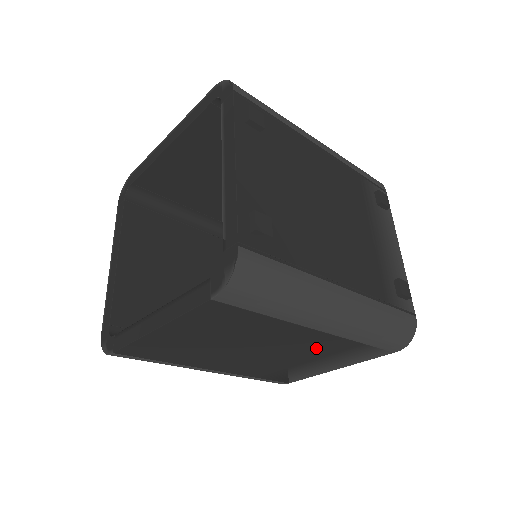
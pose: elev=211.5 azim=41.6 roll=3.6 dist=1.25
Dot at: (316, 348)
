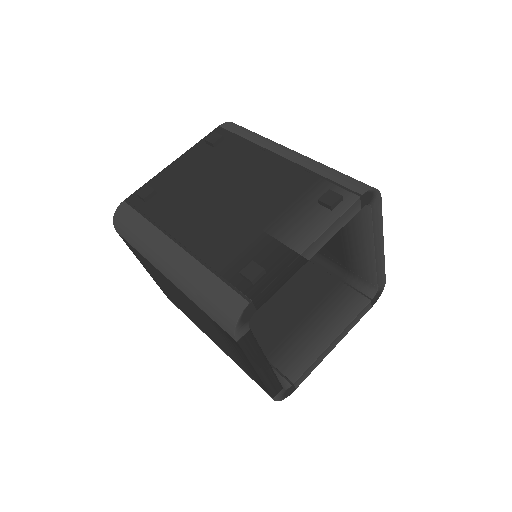
Dot at: (200, 314)
